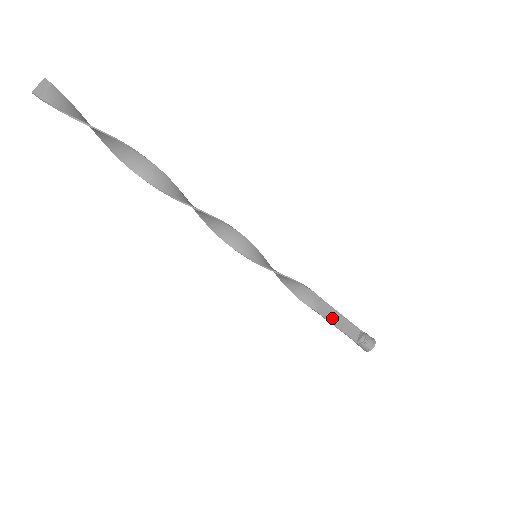
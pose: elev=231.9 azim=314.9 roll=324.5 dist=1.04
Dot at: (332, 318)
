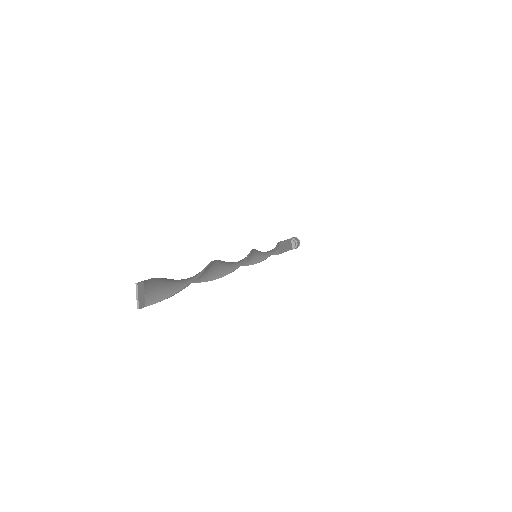
Dot at: (283, 249)
